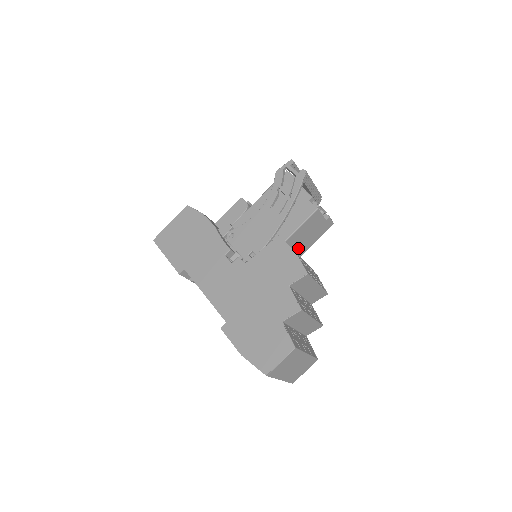
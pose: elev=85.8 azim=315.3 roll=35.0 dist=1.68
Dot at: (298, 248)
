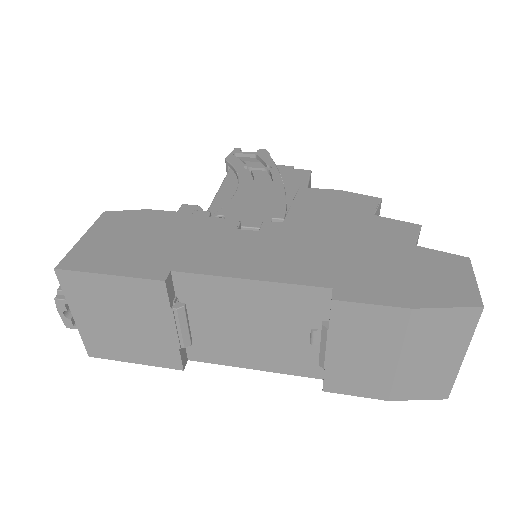
Dot at: occluded
